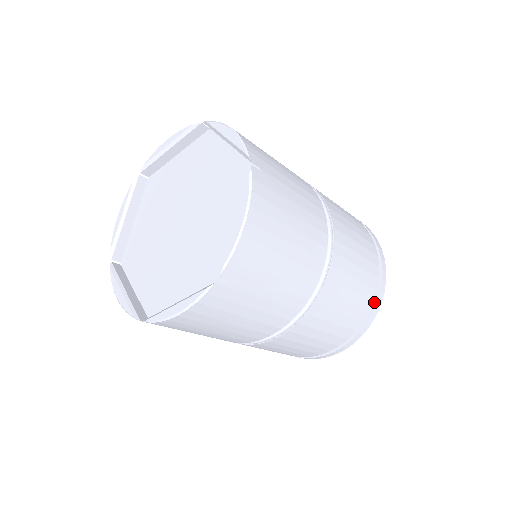
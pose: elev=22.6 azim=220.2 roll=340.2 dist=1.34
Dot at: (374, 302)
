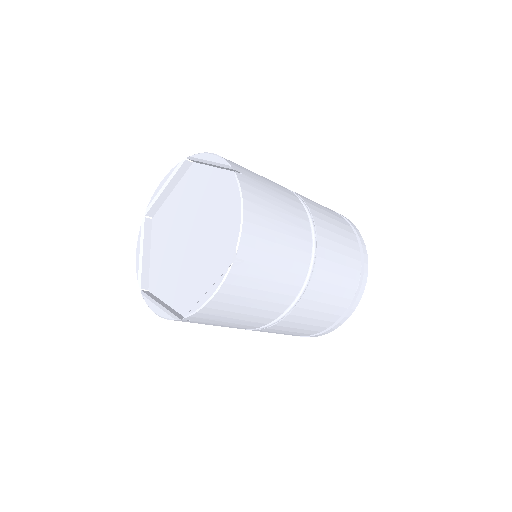
Dot at: (330, 326)
